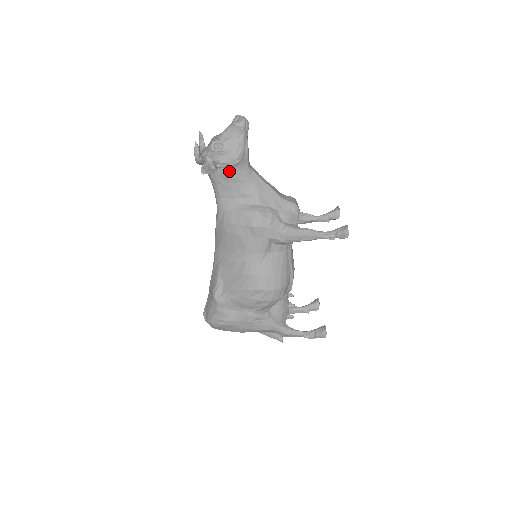
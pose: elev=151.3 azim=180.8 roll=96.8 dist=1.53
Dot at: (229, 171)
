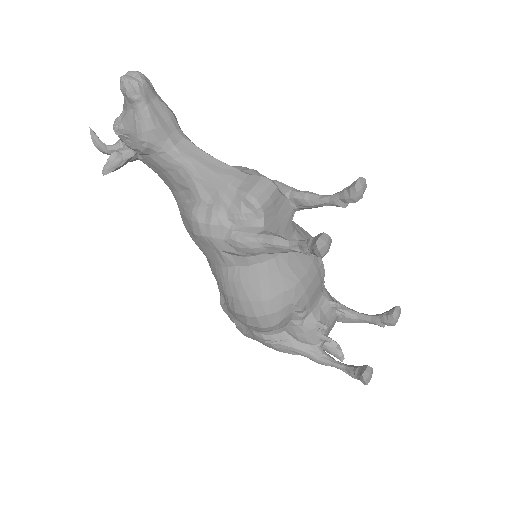
Dot at: (149, 158)
